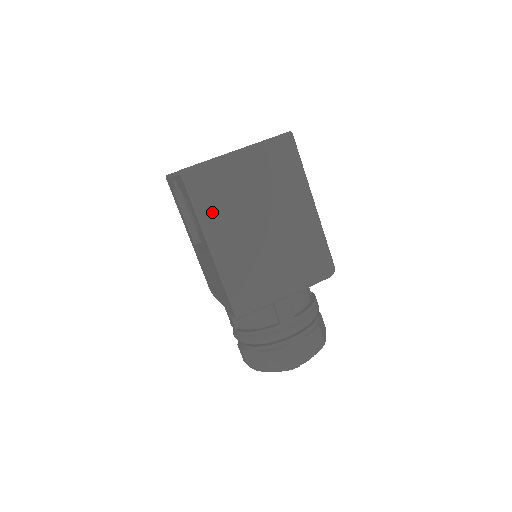
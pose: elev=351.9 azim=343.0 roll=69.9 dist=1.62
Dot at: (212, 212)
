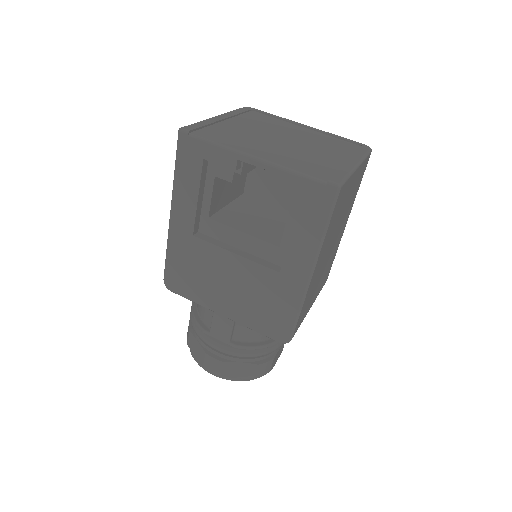
Dot at: (328, 234)
